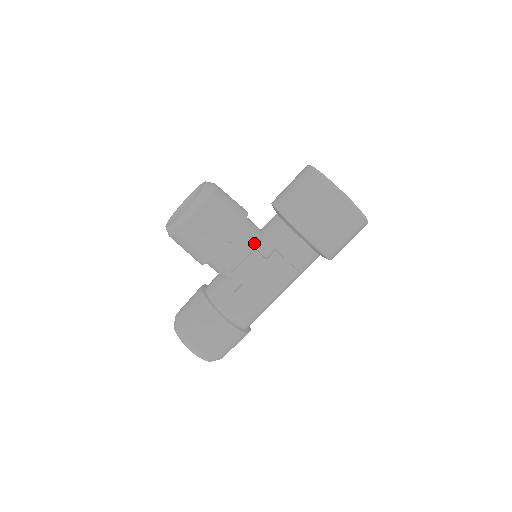
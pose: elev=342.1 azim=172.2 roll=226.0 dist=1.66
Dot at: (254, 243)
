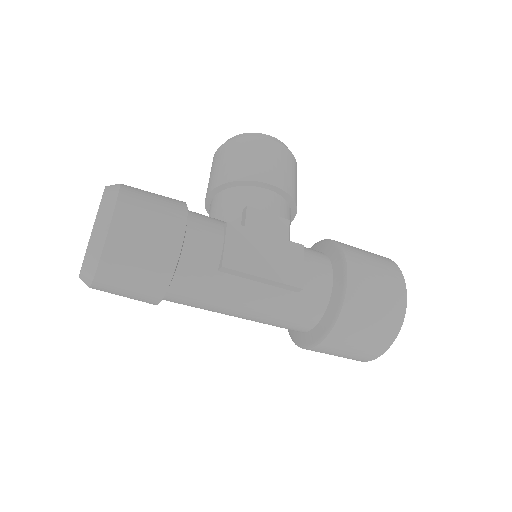
Dot at: occluded
